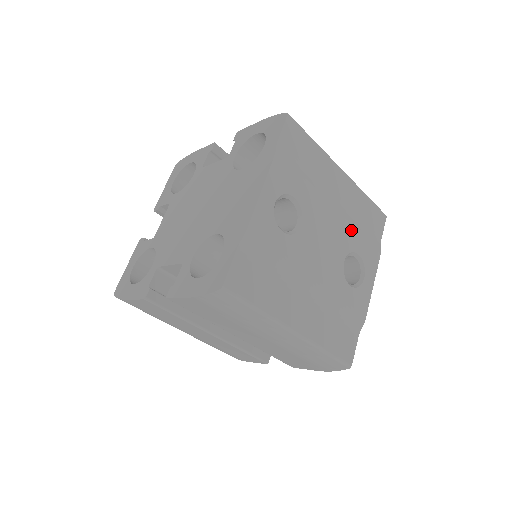
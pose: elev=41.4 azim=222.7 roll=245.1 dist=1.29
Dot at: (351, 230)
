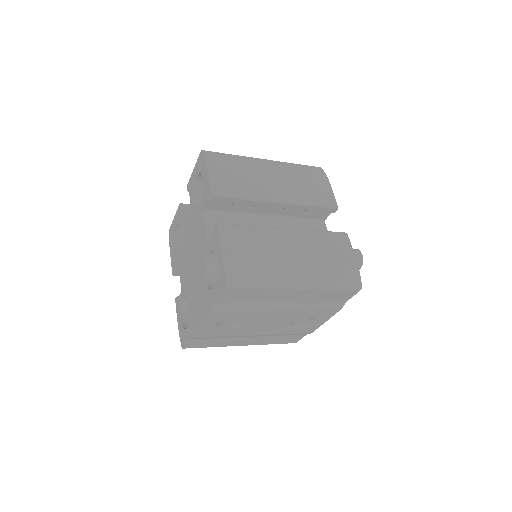
Dot at: (302, 311)
